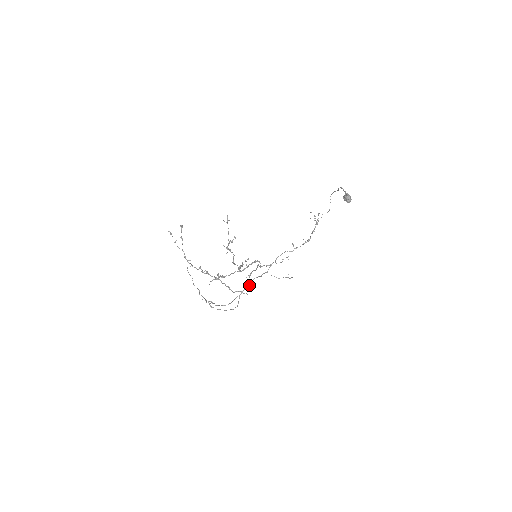
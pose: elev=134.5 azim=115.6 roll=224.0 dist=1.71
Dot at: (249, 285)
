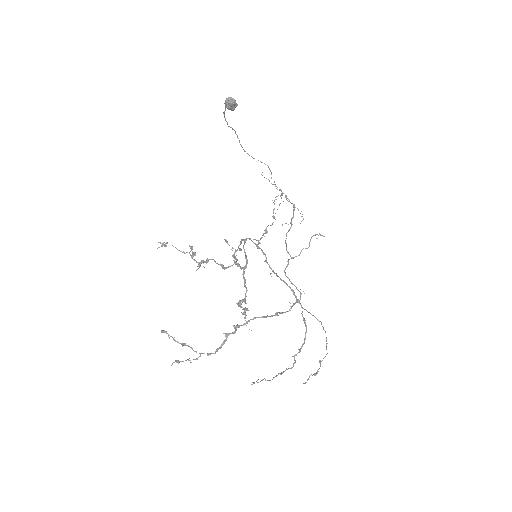
Dot at: occluded
